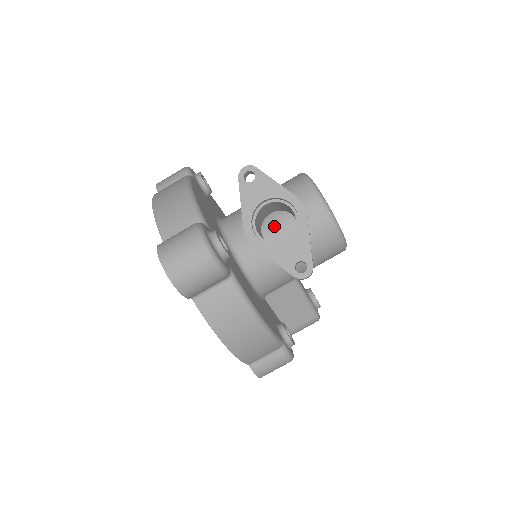
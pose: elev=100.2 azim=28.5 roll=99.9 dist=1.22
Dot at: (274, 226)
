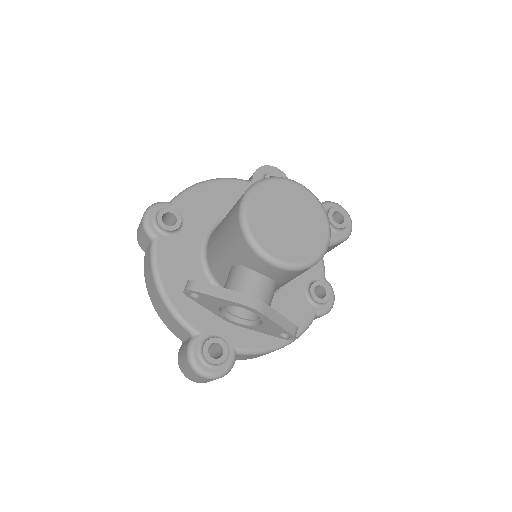
Dot at: occluded
